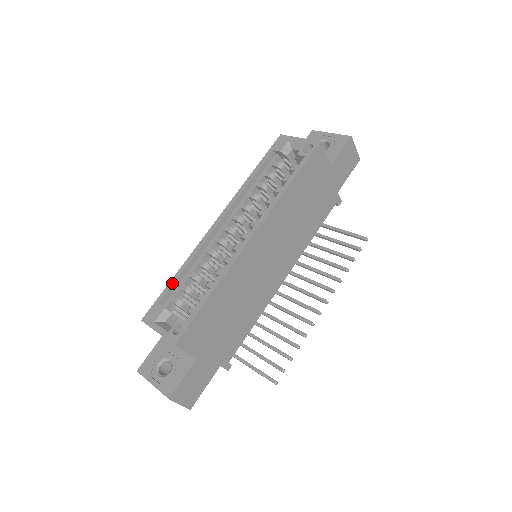
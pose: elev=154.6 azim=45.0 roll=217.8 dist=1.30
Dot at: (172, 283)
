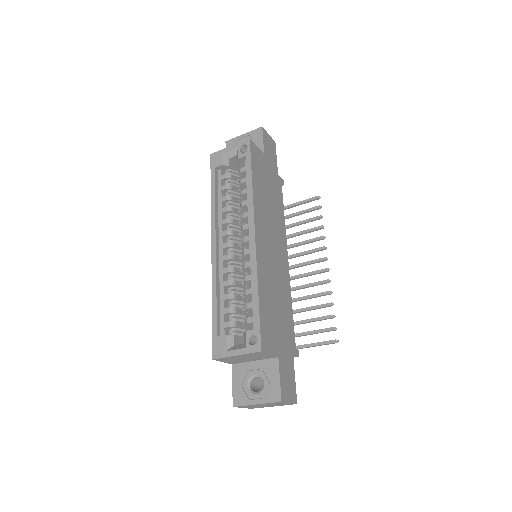
Dot at: (215, 313)
